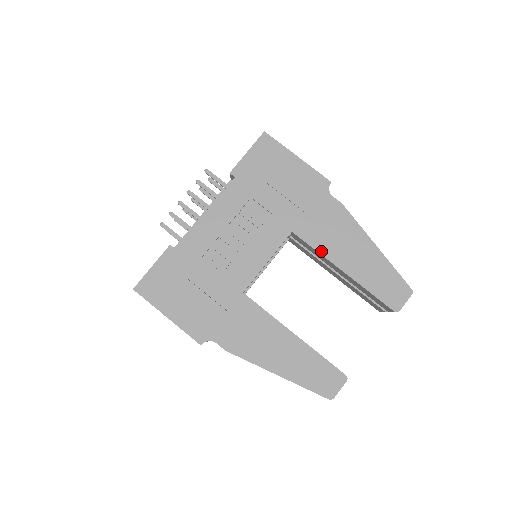
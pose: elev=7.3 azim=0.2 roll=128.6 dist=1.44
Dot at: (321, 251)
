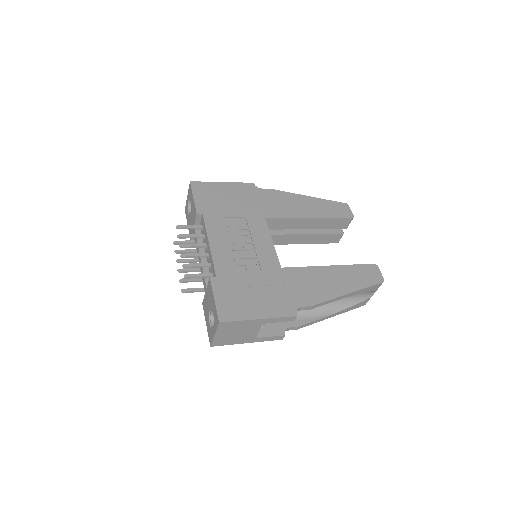
Dot at: (290, 217)
